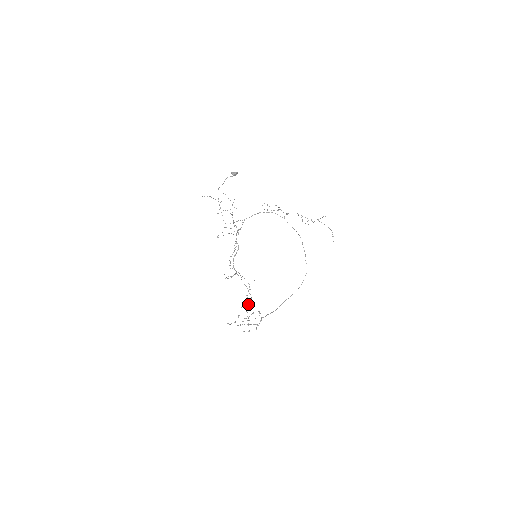
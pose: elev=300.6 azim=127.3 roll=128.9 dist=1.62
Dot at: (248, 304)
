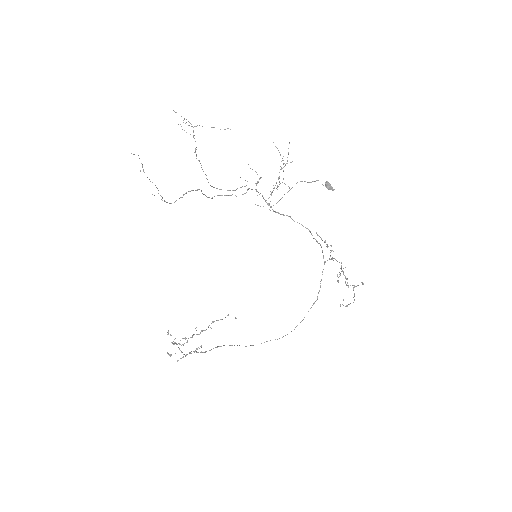
Dot at: occluded
